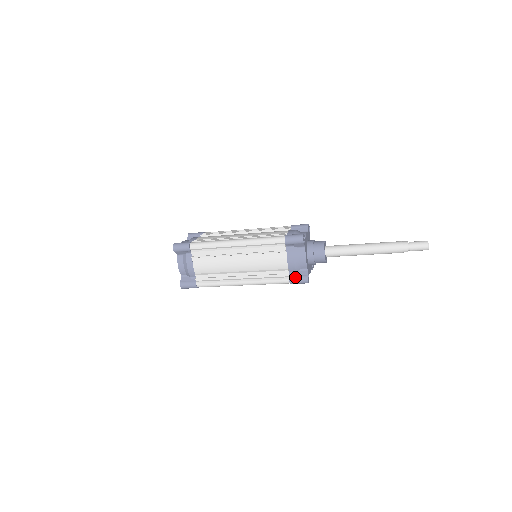
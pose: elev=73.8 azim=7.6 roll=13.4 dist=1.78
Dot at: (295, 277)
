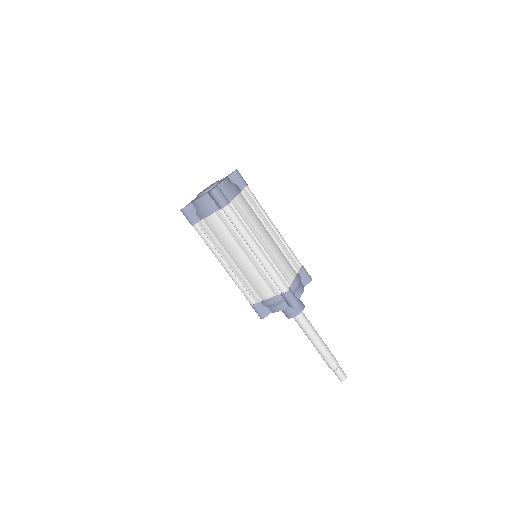
Dot at: (259, 308)
